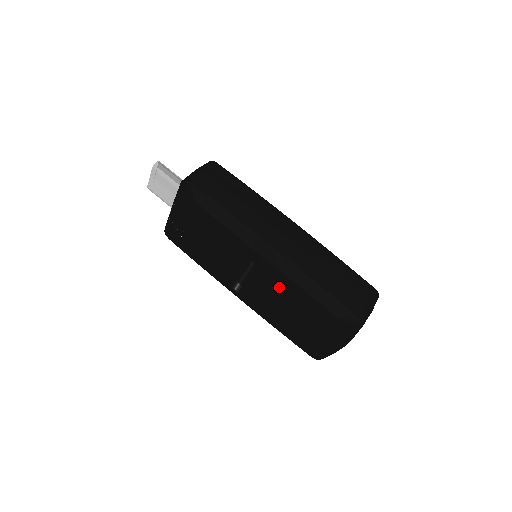
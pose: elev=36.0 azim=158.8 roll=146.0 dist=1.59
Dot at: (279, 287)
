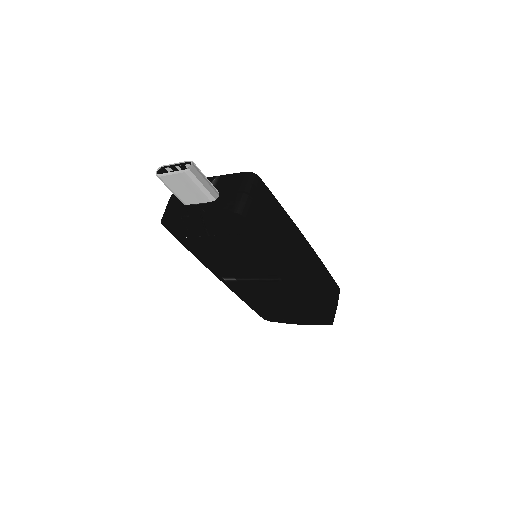
Dot at: (279, 295)
